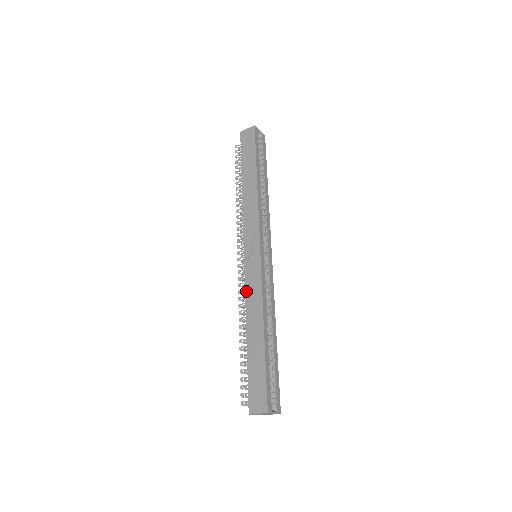
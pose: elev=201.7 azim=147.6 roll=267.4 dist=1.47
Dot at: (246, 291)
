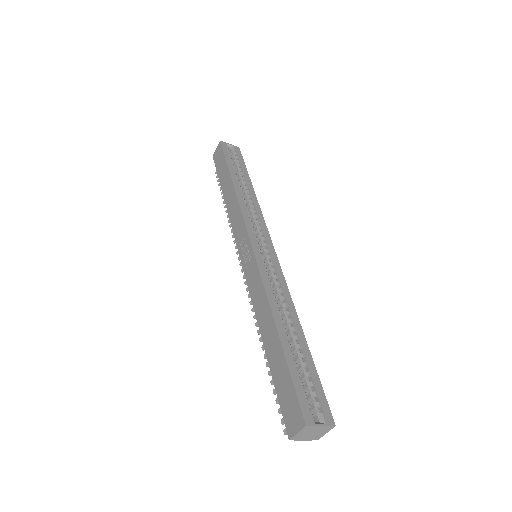
Dot at: (251, 295)
